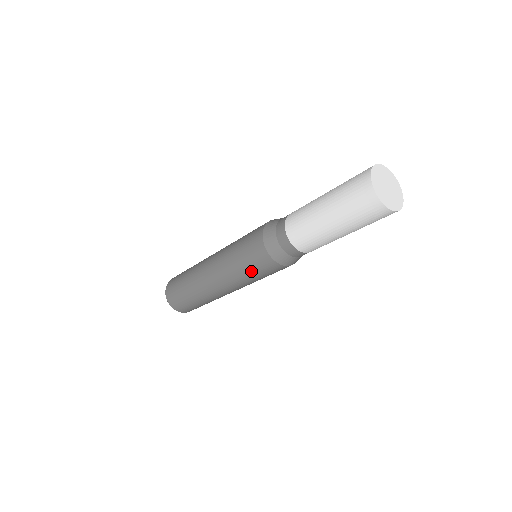
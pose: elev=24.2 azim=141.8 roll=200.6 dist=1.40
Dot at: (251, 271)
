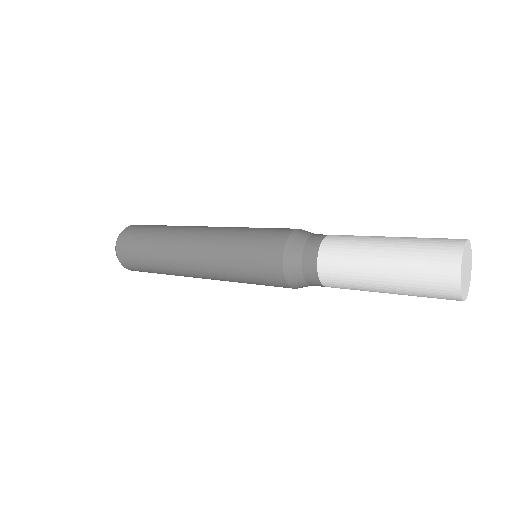
Dot at: (247, 272)
